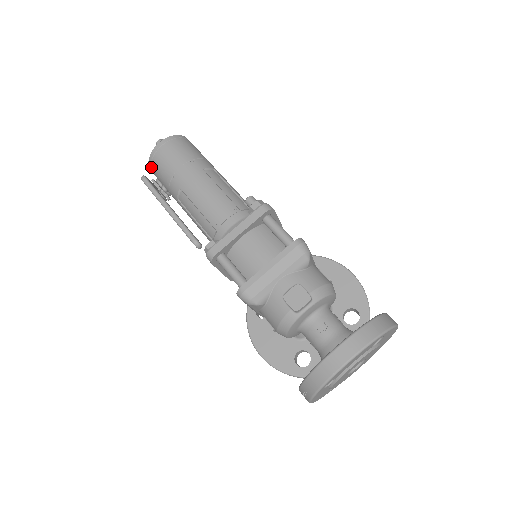
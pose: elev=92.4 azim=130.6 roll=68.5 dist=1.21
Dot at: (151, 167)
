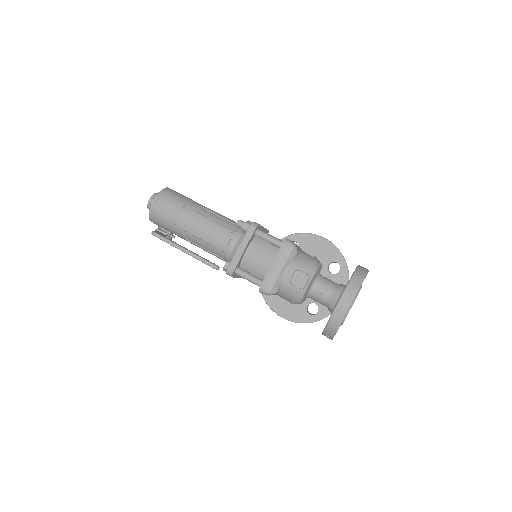
Dot at: (152, 221)
